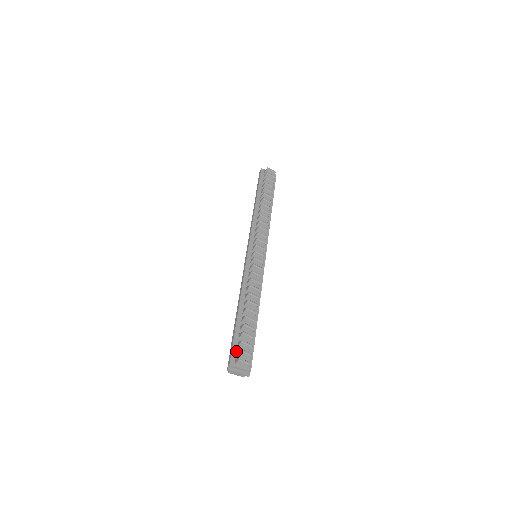
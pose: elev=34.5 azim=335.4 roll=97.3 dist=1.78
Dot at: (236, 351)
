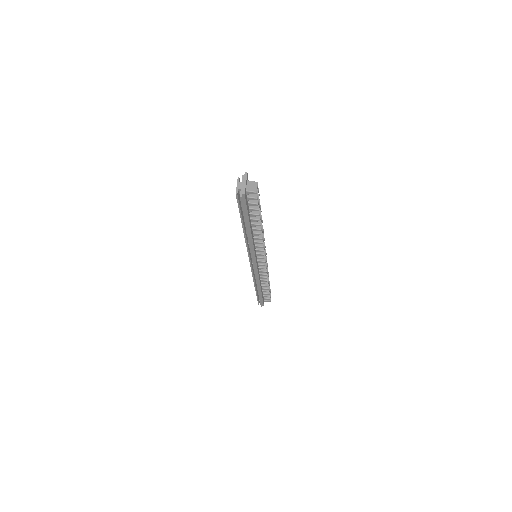
Dot at: (264, 299)
